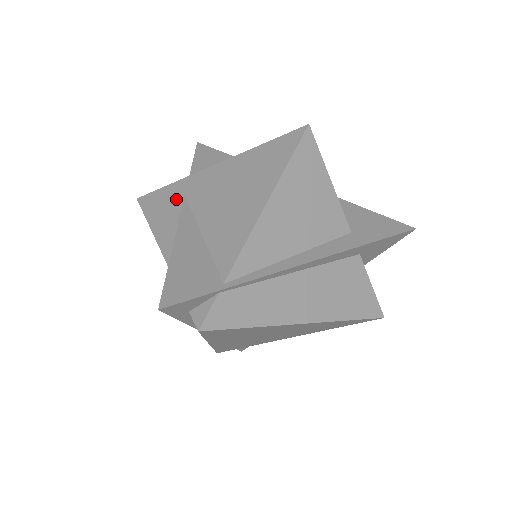
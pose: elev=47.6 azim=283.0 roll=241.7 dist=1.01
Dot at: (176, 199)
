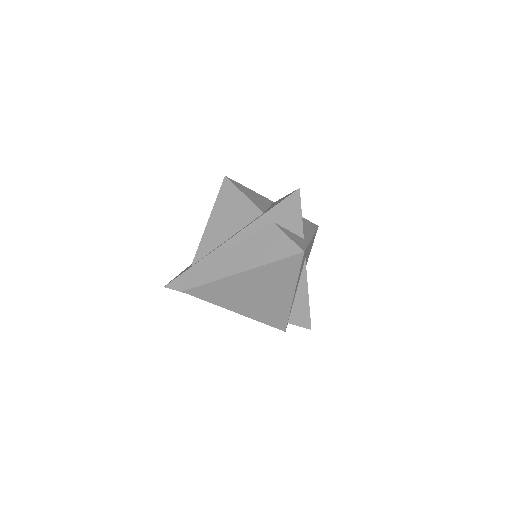
Dot at: occluded
